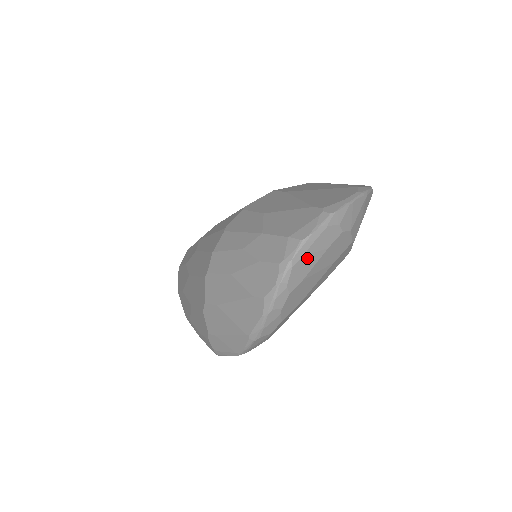
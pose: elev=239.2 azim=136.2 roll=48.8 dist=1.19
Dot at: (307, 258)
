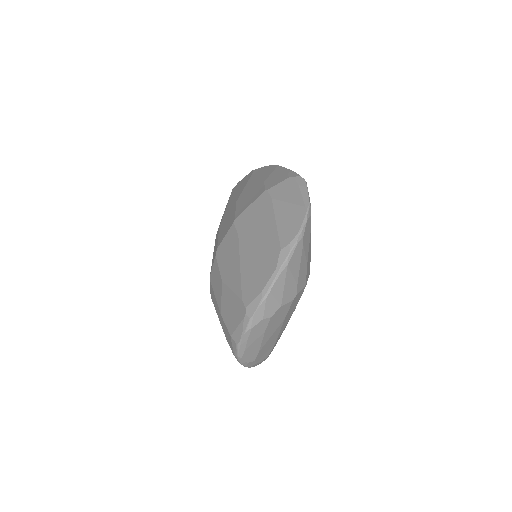
Dot at: (250, 347)
